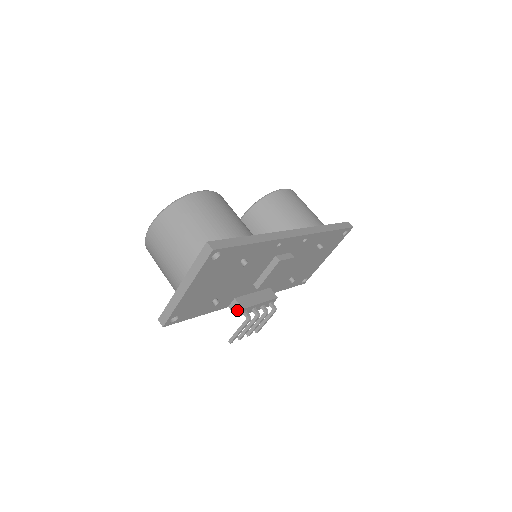
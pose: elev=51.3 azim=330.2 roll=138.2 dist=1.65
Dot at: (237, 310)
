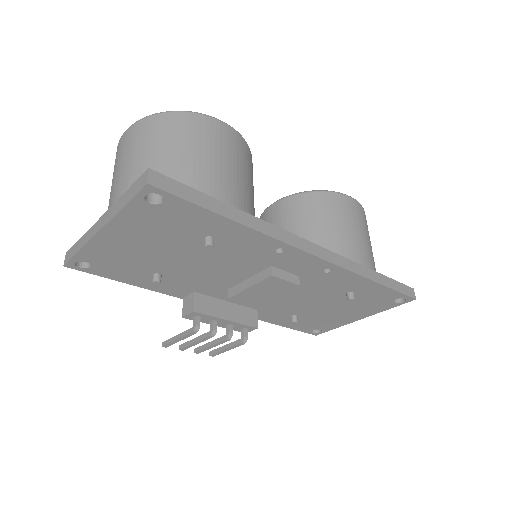
Dot at: (188, 309)
